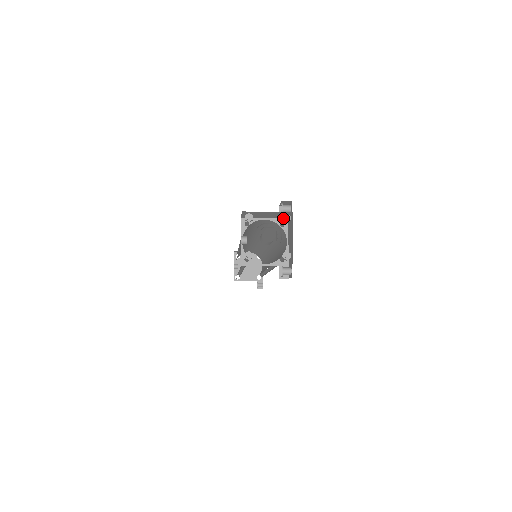
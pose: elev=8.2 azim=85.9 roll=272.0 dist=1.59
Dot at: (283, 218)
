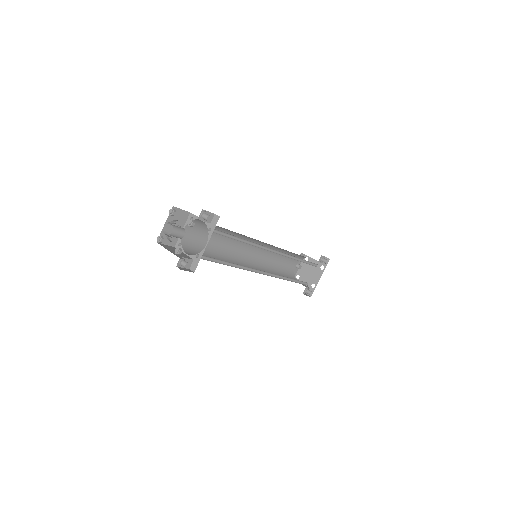
Dot at: (188, 222)
